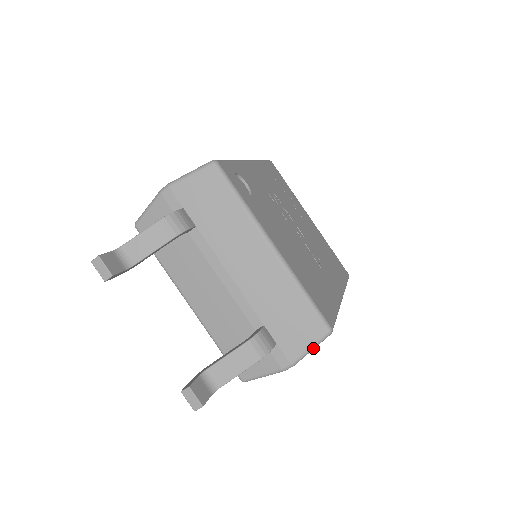
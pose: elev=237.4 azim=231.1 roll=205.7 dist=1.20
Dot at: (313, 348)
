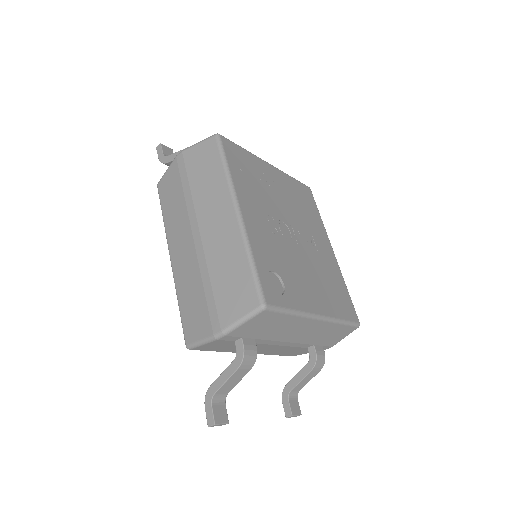
Dot at: (347, 335)
